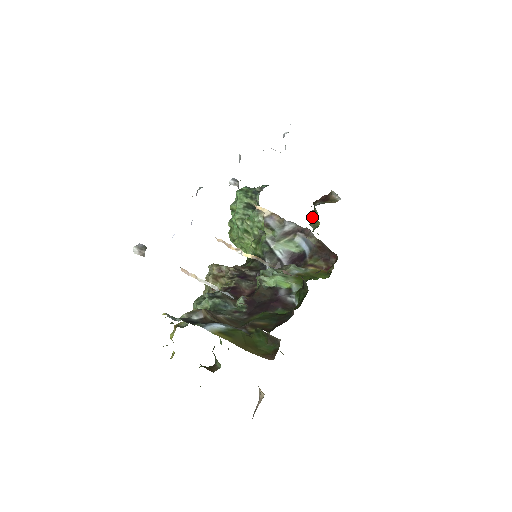
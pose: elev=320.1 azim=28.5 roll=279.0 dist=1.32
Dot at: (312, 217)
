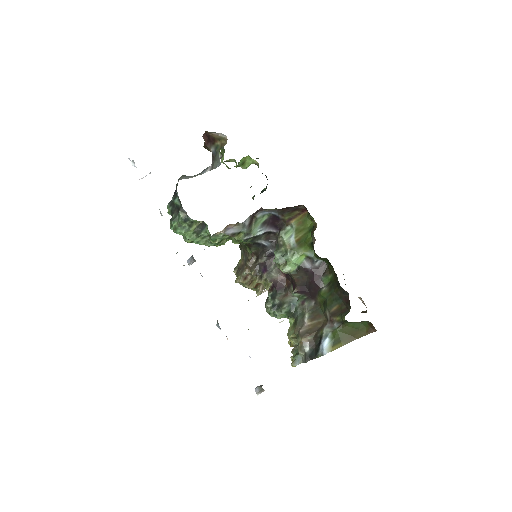
Dot at: occluded
